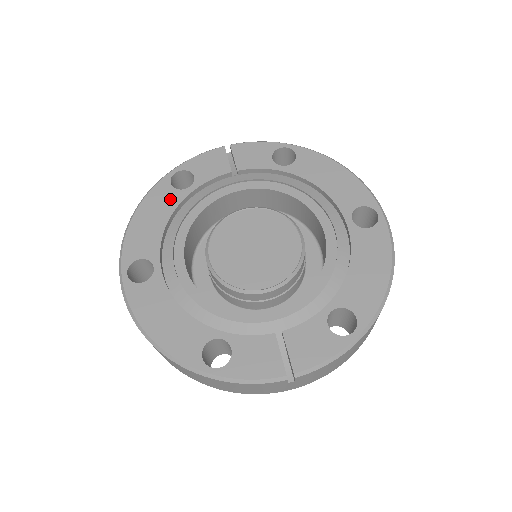
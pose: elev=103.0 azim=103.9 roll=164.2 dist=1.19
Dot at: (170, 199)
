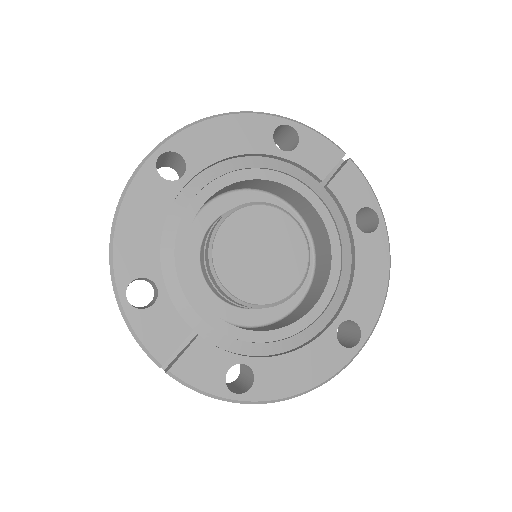
Dot at: (259, 141)
